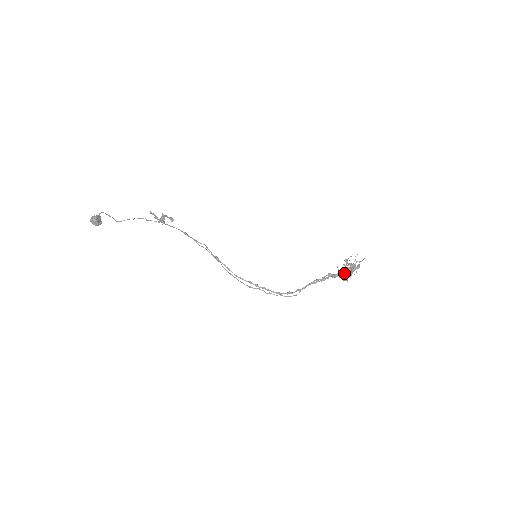
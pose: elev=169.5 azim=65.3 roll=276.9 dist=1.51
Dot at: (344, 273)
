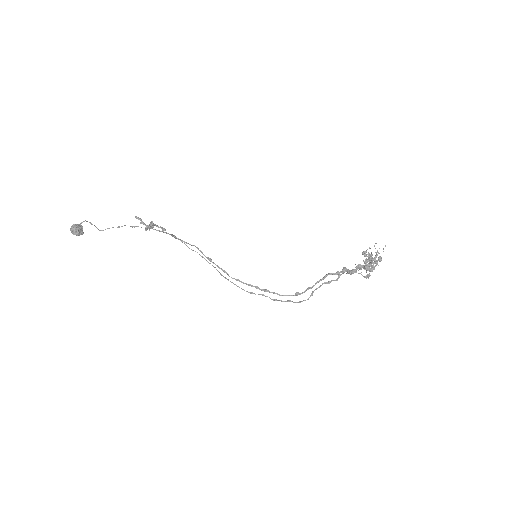
Dot at: (363, 268)
